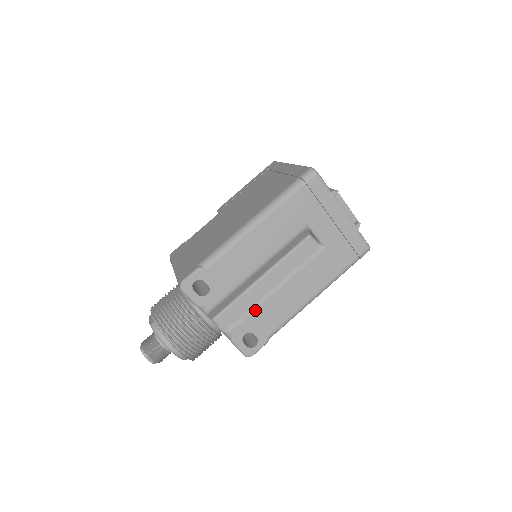
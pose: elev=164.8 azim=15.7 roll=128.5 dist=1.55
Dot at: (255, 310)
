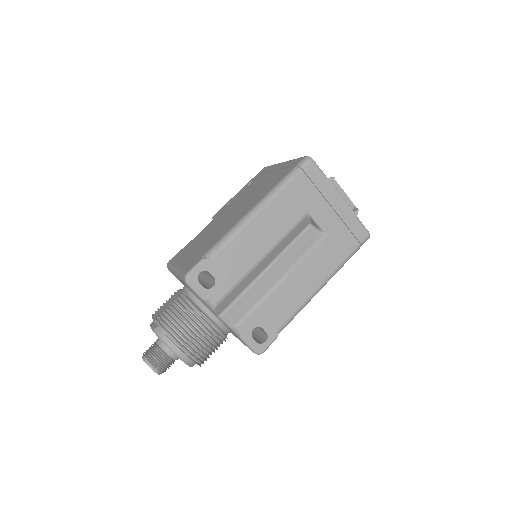
Dot at: (262, 302)
